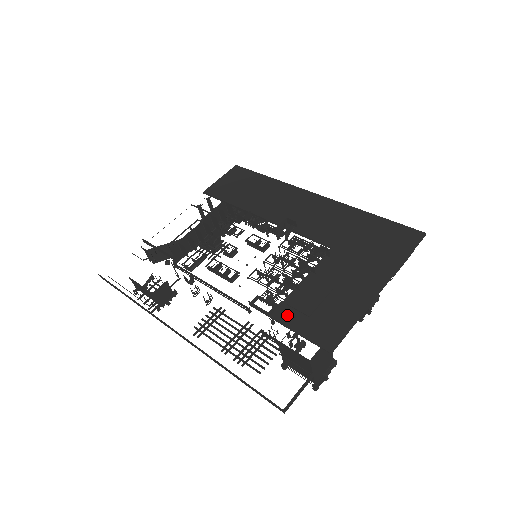
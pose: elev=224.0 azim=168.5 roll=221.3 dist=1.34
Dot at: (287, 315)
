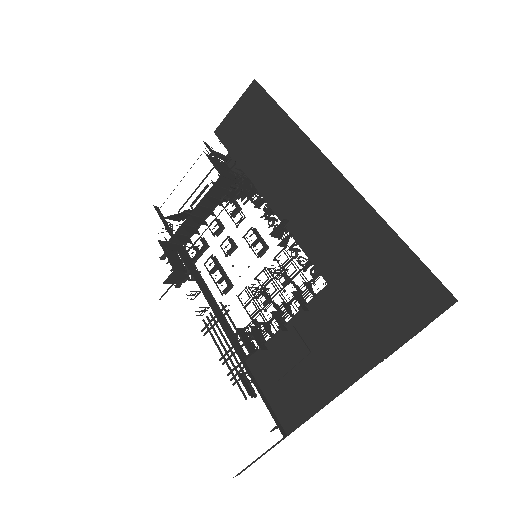
Dot at: (260, 368)
